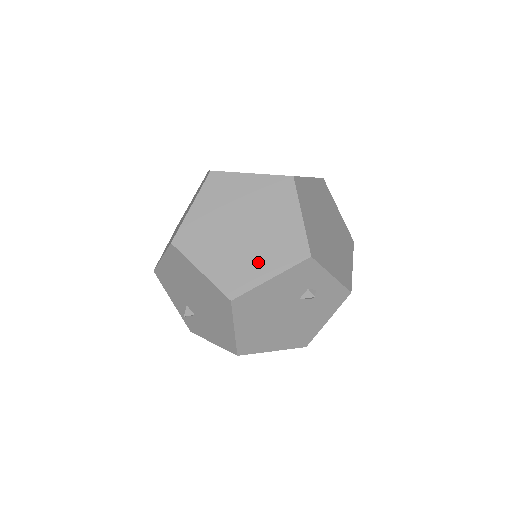
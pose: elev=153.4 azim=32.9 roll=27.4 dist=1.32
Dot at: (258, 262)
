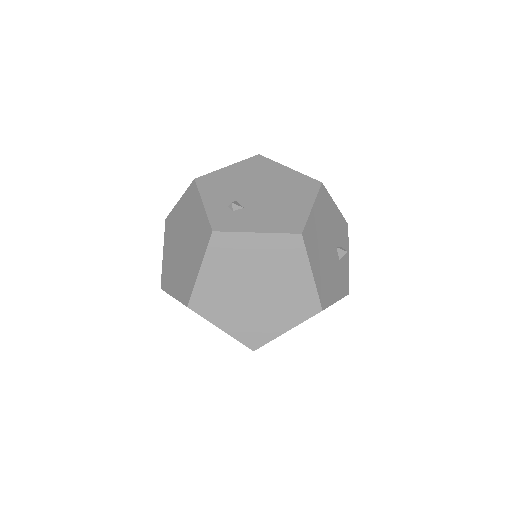
Dot at: occluded
